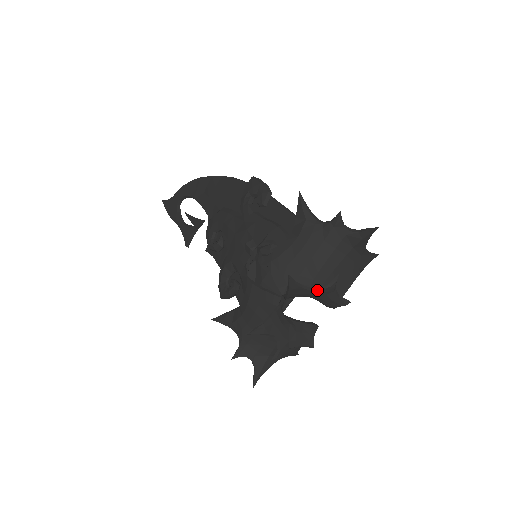
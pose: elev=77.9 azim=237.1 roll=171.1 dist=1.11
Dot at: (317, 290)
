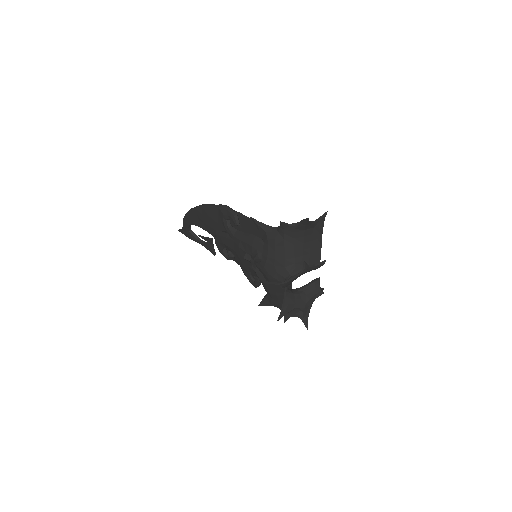
Dot at: (298, 275)
